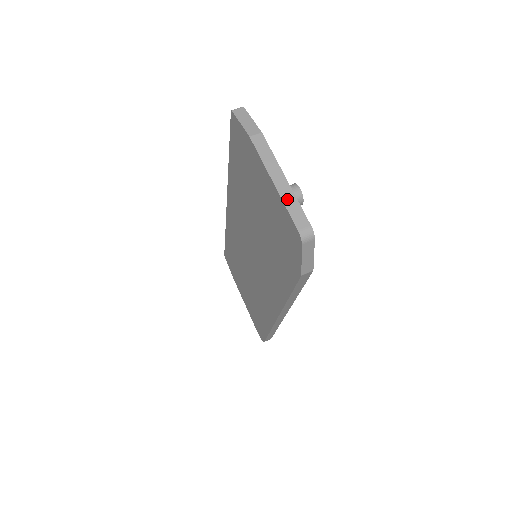
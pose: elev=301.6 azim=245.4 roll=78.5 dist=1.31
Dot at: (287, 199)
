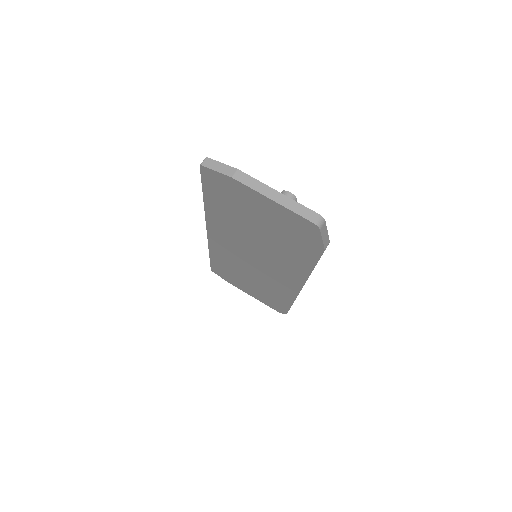
Dot at: (290, 206)
